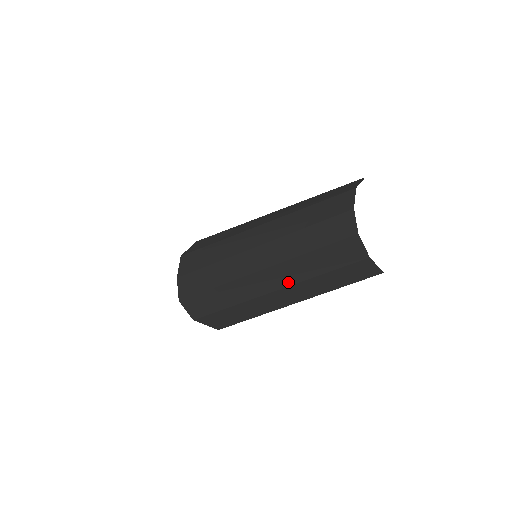
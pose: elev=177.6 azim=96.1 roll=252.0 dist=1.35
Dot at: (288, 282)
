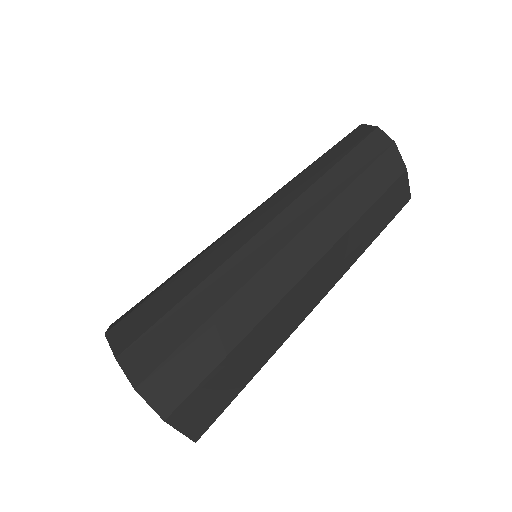
Dot at: (328, 243)
